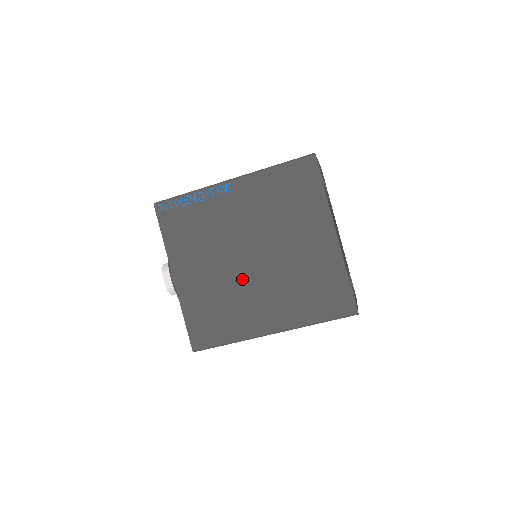
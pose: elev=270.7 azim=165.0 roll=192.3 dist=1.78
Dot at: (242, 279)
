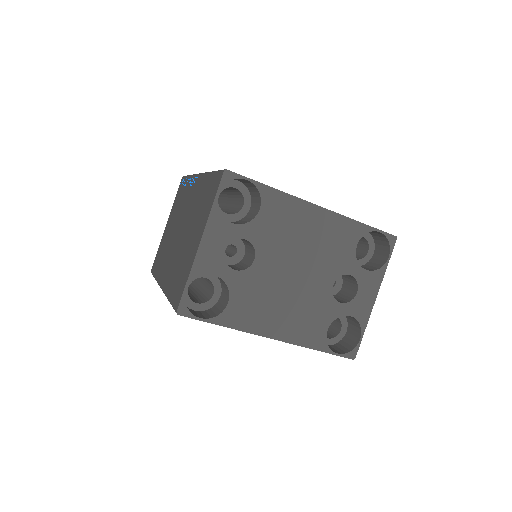
Dot at: occluded
